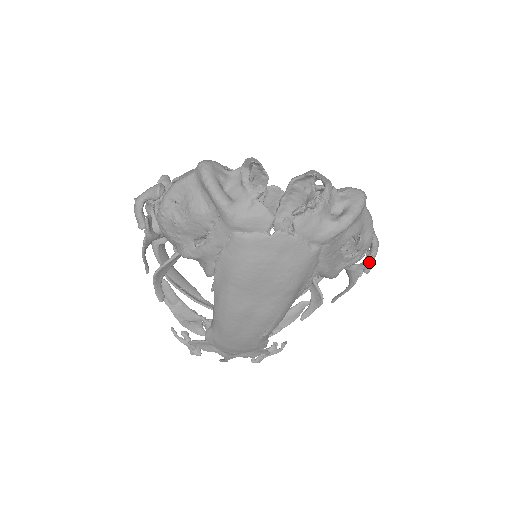
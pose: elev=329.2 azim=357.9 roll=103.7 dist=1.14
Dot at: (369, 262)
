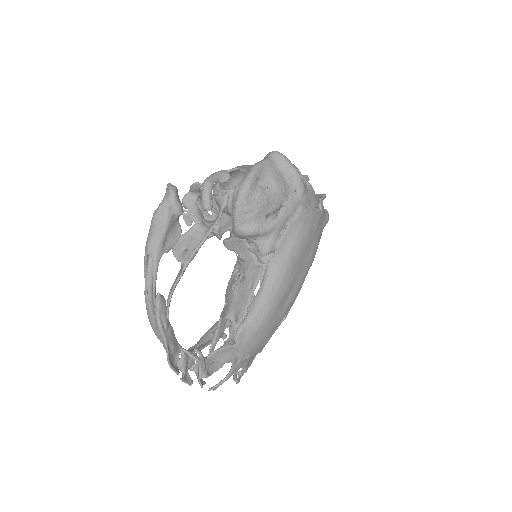
Dot at: occluded
